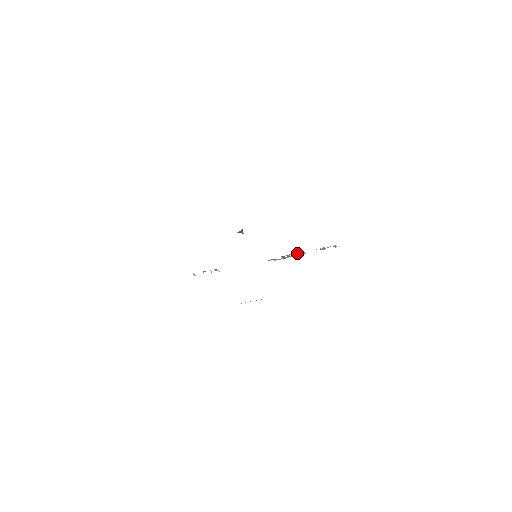
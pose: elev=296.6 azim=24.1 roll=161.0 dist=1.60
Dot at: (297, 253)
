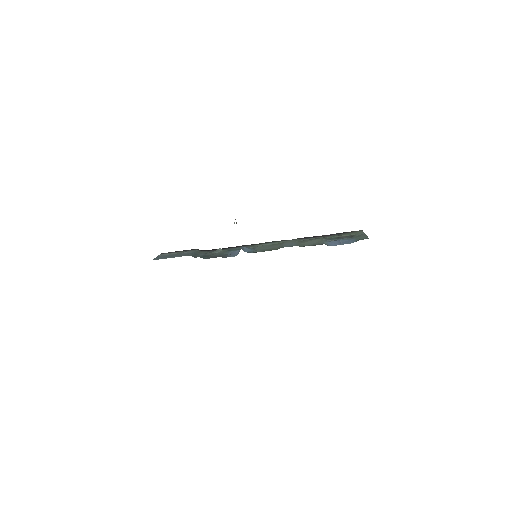
Dot at: occluded
